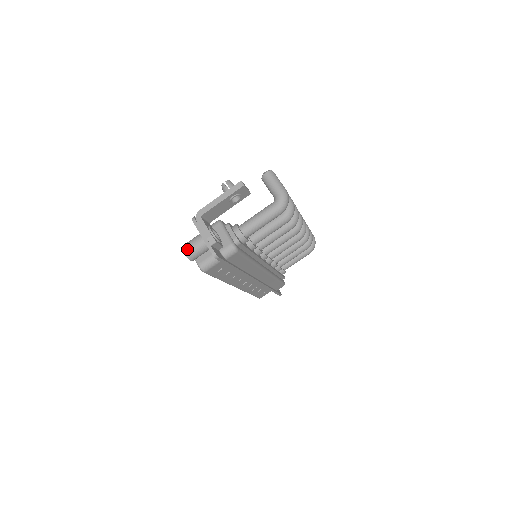
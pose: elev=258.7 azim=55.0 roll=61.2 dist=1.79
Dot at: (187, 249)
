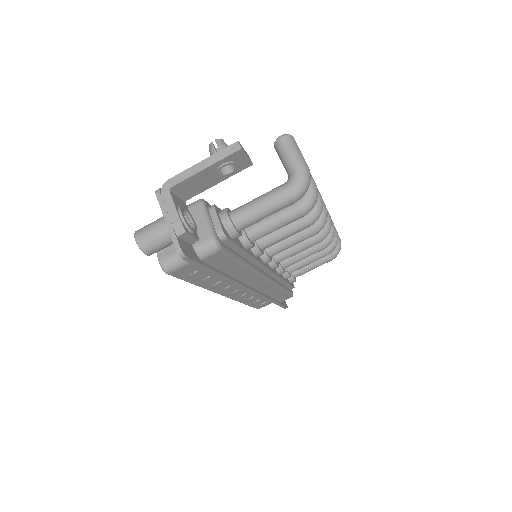
Dot at: (141, 236)
